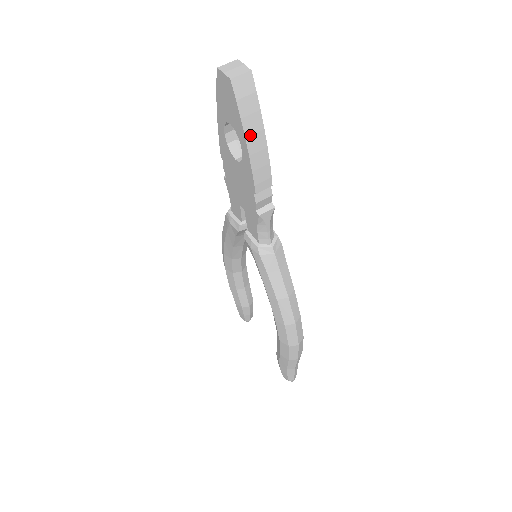
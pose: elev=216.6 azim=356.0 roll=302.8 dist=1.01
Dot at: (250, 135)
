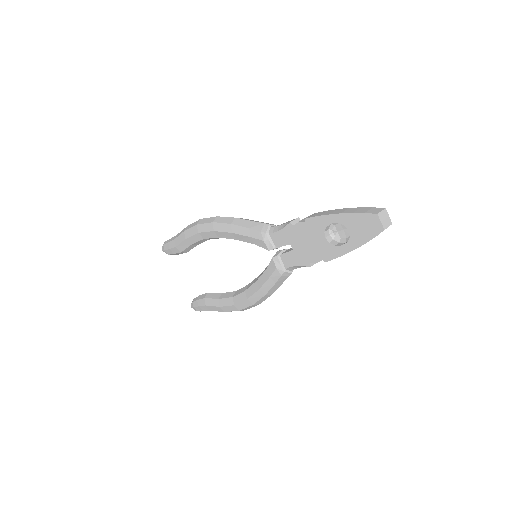
Dot at: (359, 246)
